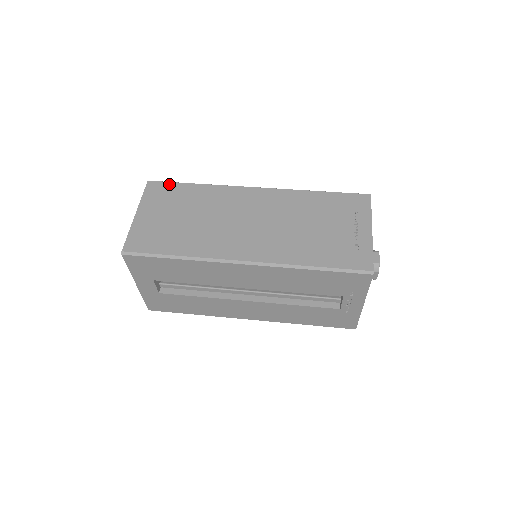
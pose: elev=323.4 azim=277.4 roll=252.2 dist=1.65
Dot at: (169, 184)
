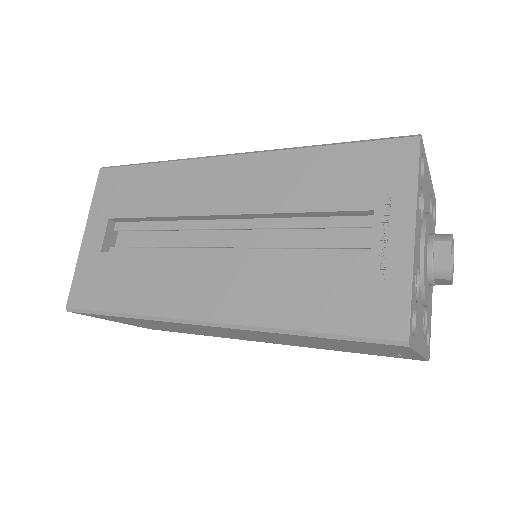
Dot at: occluded
